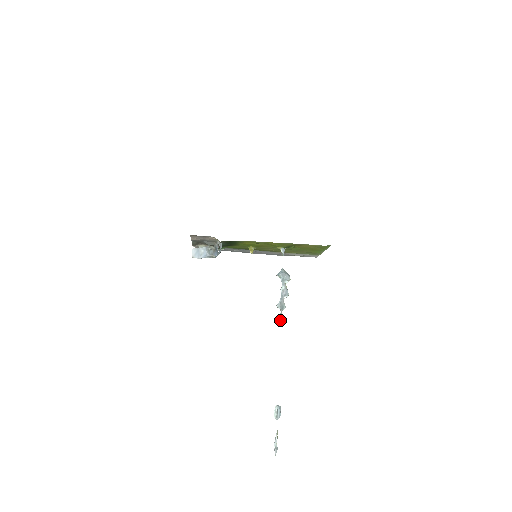
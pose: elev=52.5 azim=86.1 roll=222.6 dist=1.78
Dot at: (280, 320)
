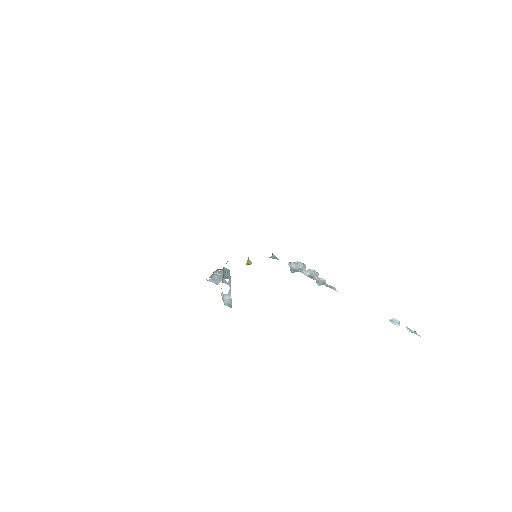
Dot at: (332, 288)
